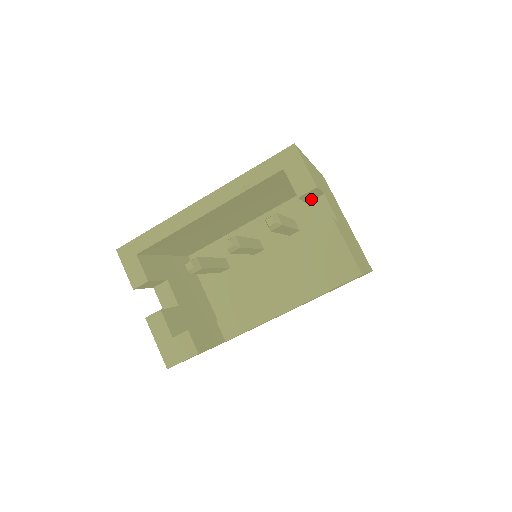
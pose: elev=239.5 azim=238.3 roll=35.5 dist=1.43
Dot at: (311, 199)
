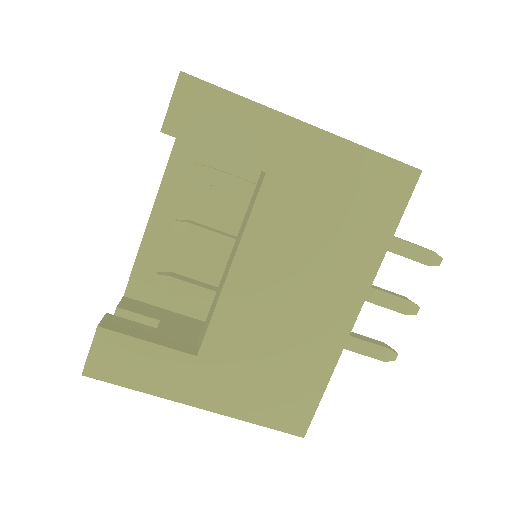
Dot at: occluded
